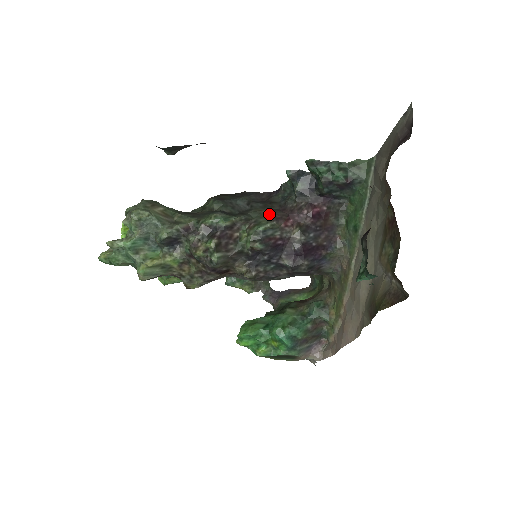
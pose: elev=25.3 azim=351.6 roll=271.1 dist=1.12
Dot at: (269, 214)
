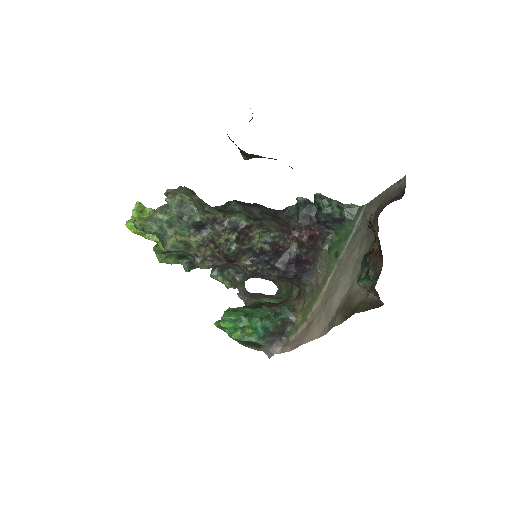
Dot at: (278, 226)
